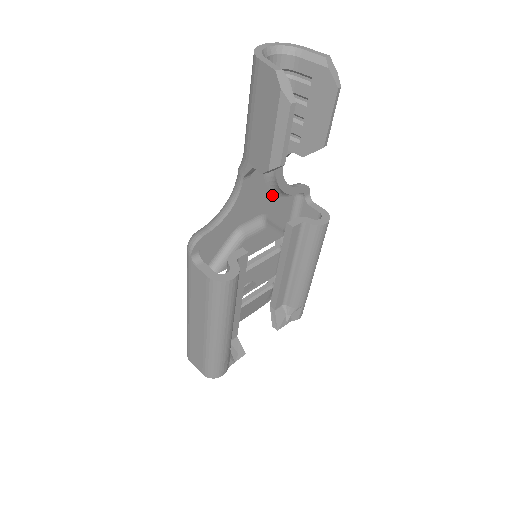
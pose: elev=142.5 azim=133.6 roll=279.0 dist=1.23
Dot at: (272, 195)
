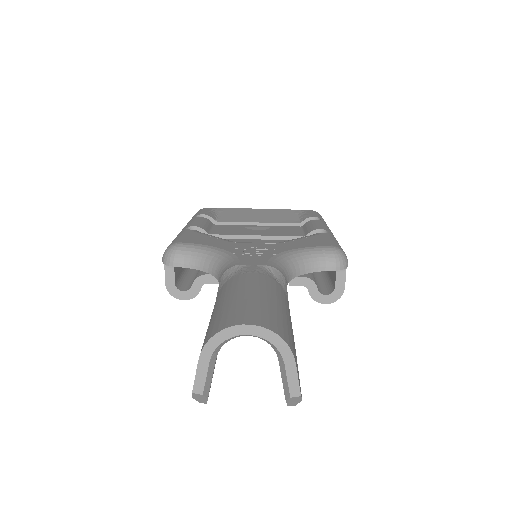
Dot at: occluded
